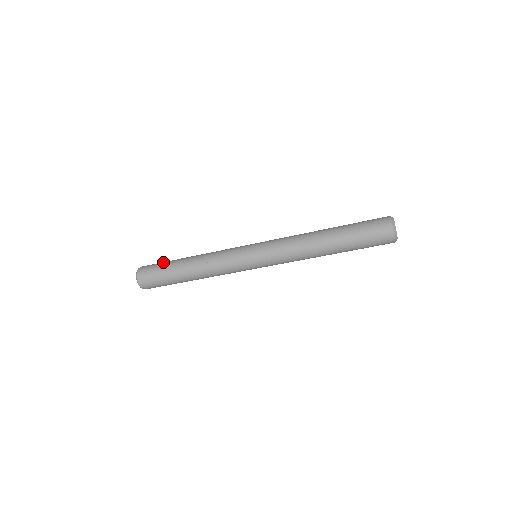
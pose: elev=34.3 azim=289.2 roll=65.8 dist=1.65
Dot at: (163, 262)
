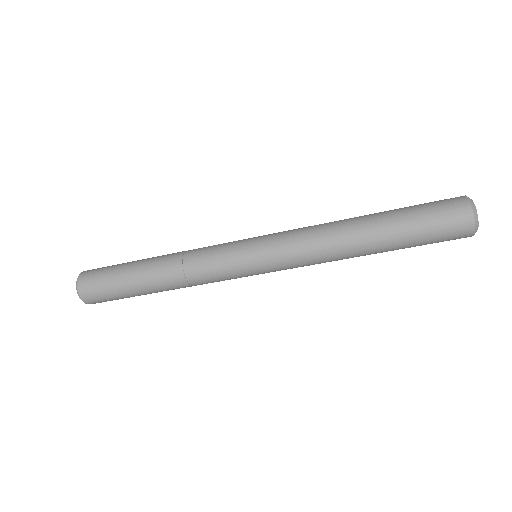
Dot at: occluded
